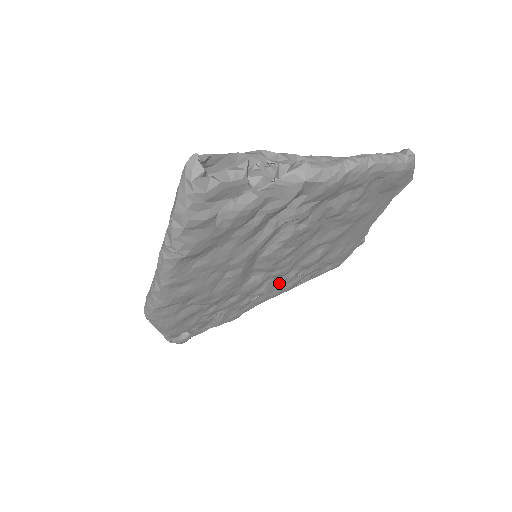
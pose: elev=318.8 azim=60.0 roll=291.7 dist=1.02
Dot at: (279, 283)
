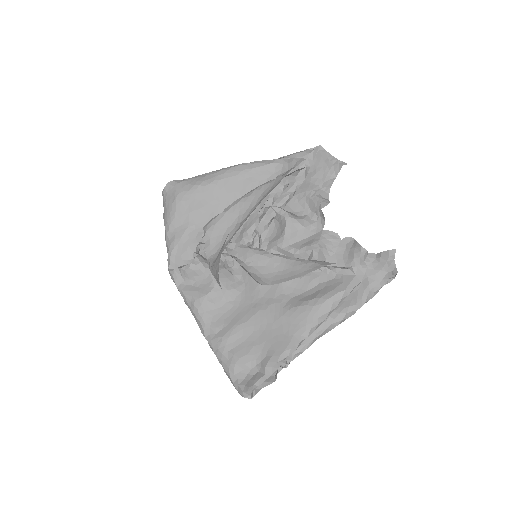
Dot at: occluded
